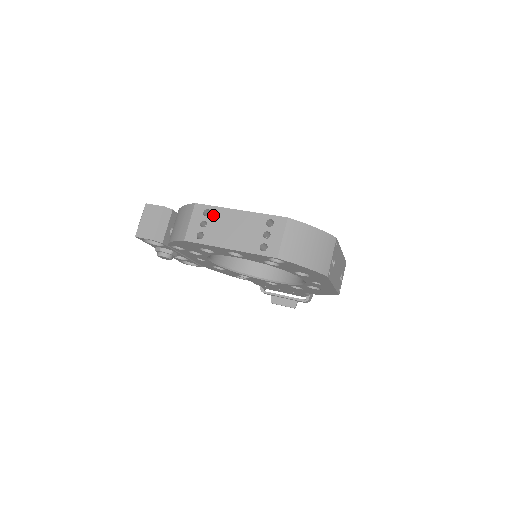
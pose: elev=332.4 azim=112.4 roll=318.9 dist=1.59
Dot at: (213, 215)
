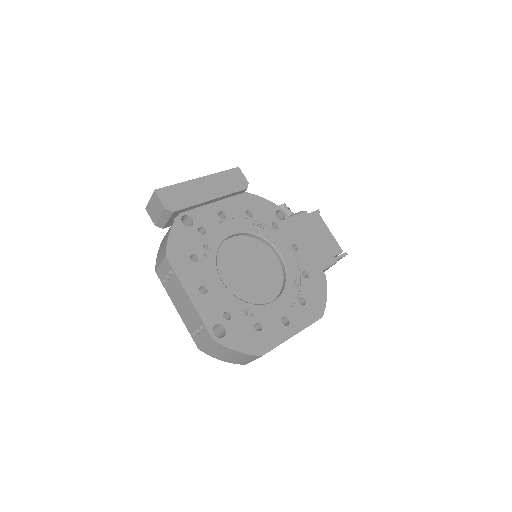
Dot at: (174, 279)
